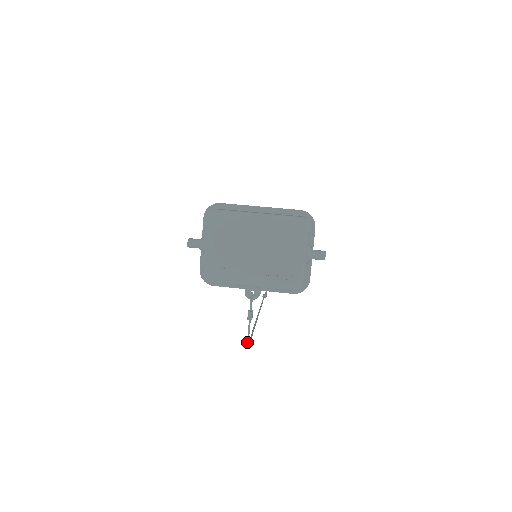
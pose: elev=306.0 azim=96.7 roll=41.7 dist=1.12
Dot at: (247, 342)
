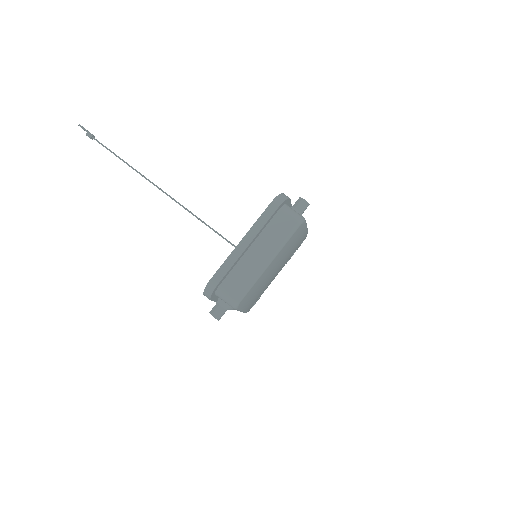
Dot at: occluded
